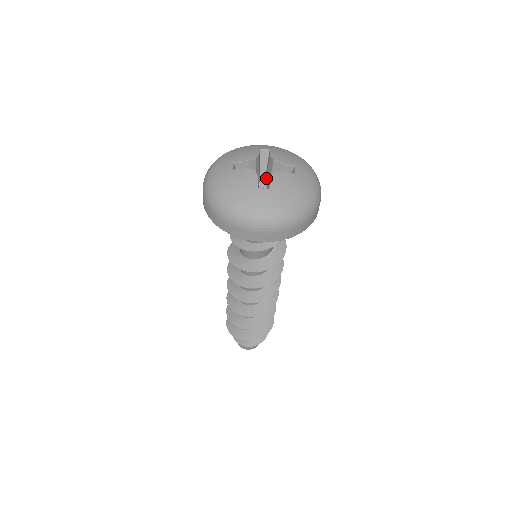
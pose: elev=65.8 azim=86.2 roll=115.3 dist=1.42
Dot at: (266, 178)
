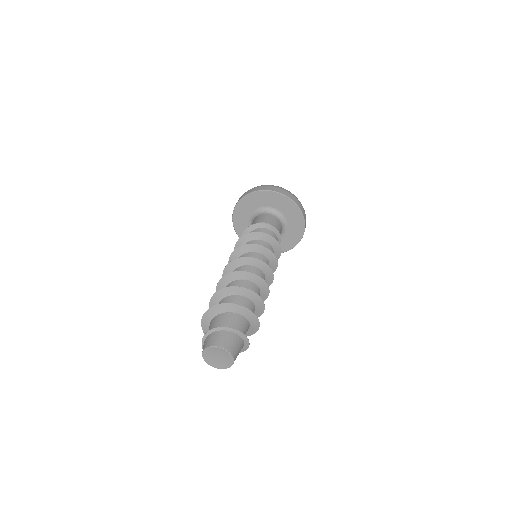
Dot at: occluded
